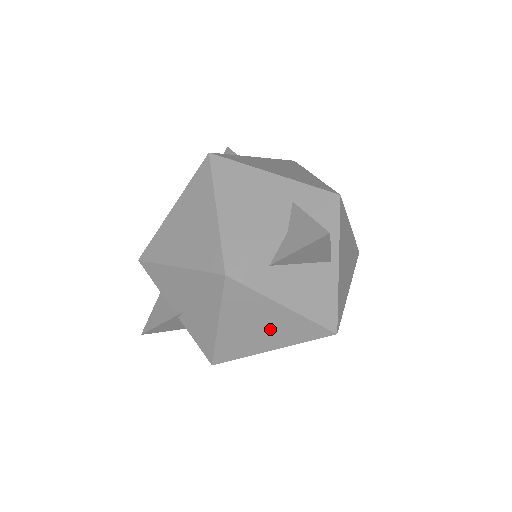
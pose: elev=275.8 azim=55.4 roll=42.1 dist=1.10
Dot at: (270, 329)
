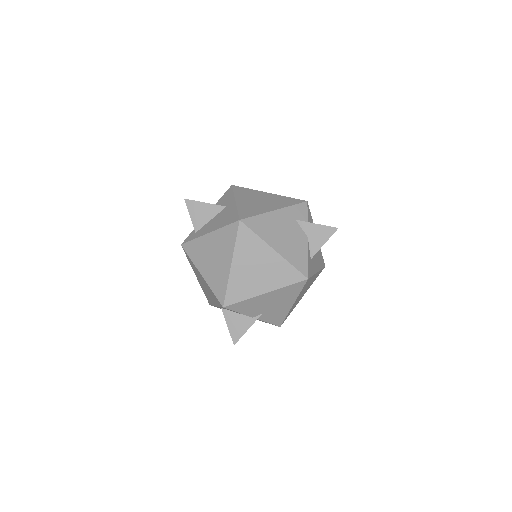
Dot at: occluded
